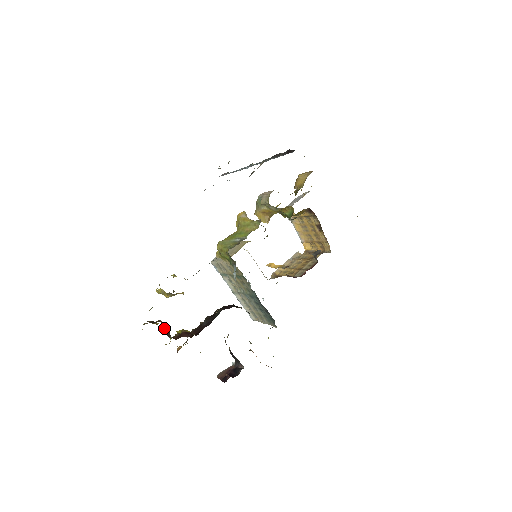
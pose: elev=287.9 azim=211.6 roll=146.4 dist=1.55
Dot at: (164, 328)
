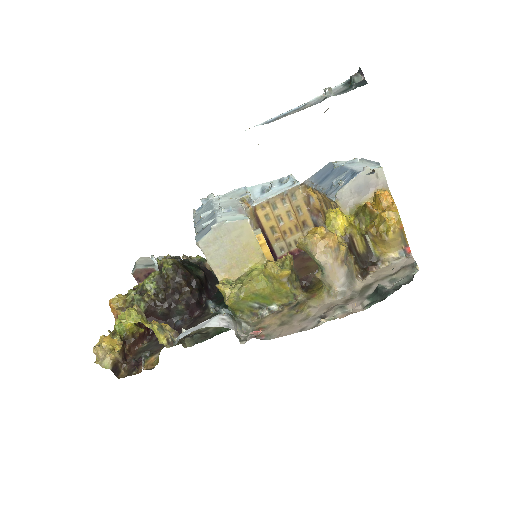
Dot at: occluded
